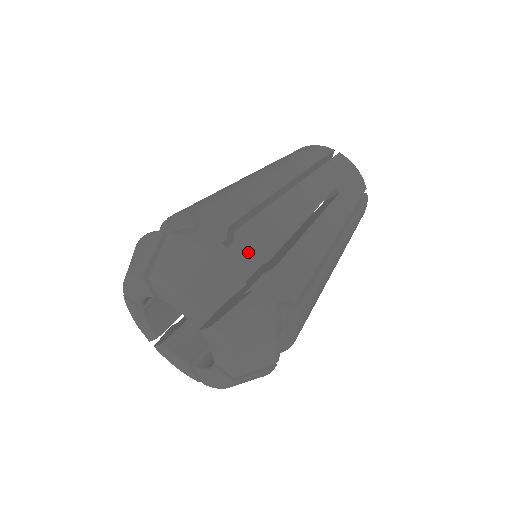
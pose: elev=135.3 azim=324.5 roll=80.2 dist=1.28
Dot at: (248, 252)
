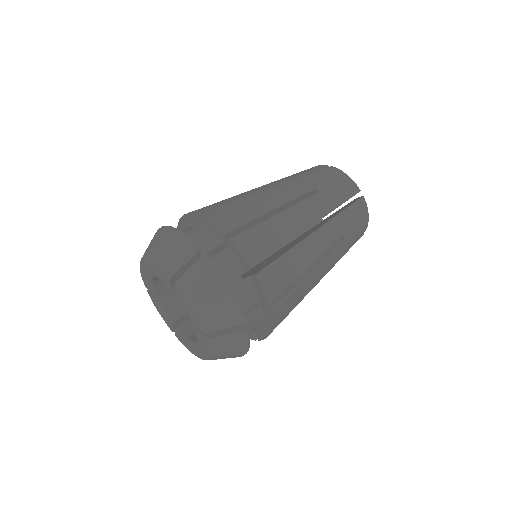
Dot at: (215, 232)
